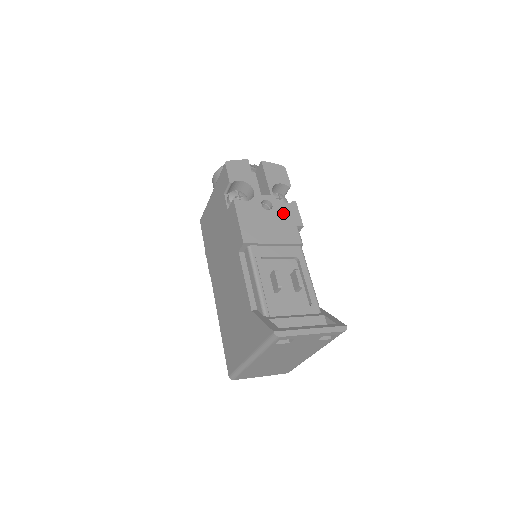
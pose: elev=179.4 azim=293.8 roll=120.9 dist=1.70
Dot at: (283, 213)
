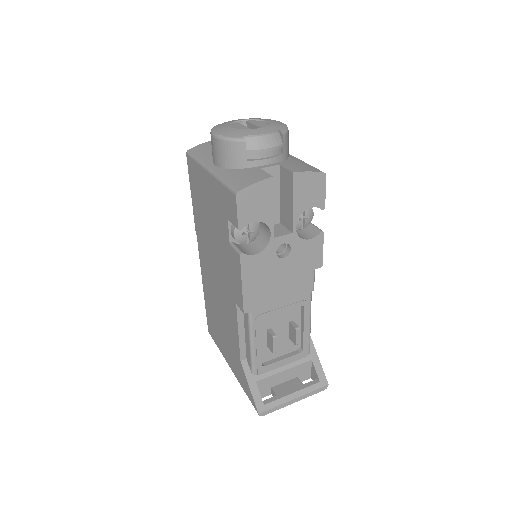
Dot at: (302, 256)
